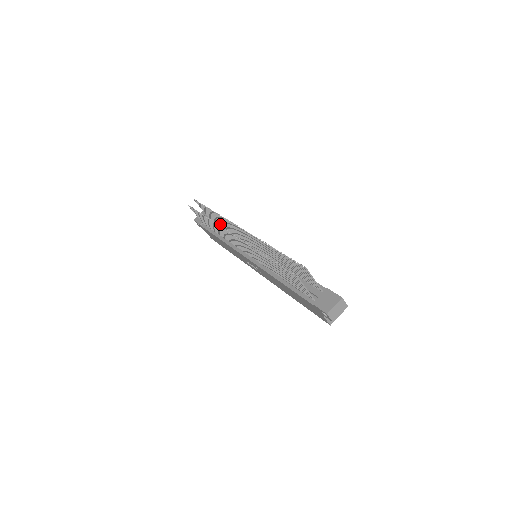
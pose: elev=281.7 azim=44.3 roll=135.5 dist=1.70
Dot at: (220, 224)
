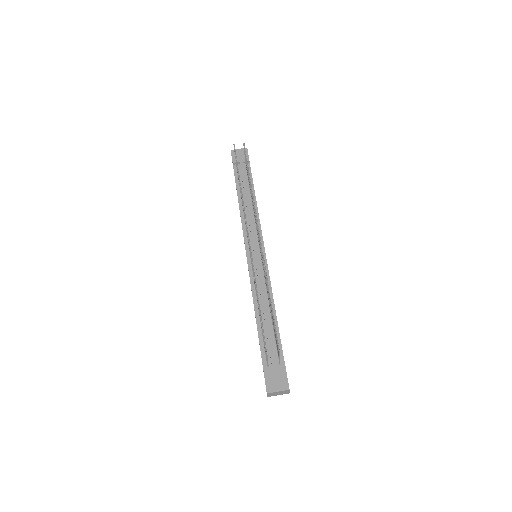
Dot at: occluded
